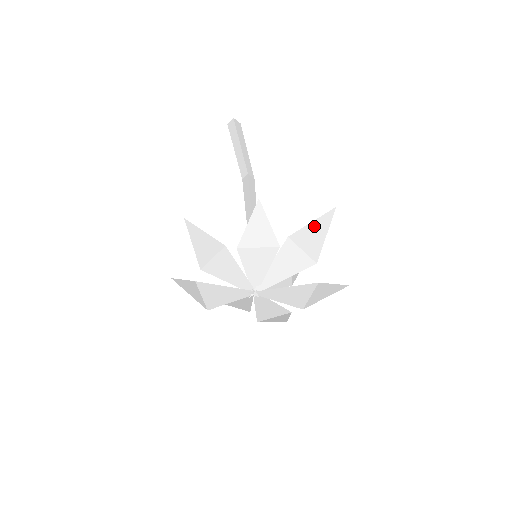
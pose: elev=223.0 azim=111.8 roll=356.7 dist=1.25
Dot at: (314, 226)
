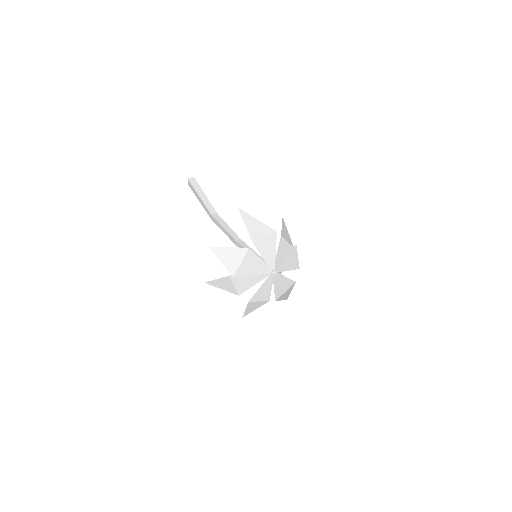
Dot at: occluded
